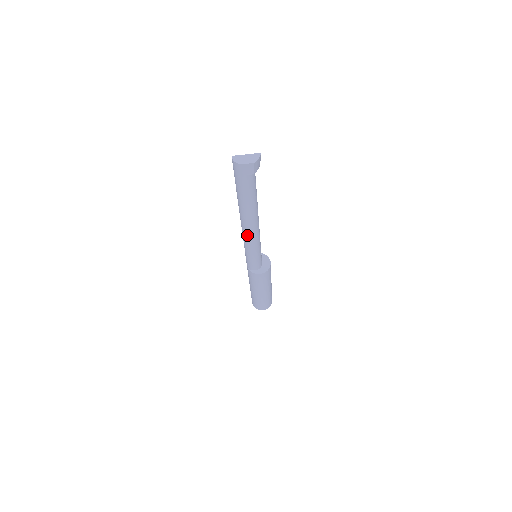
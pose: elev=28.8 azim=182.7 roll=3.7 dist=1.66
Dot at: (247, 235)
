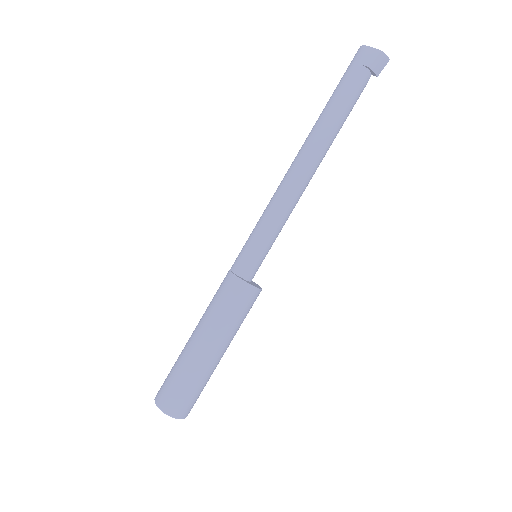
Dot at: (287, 180)
